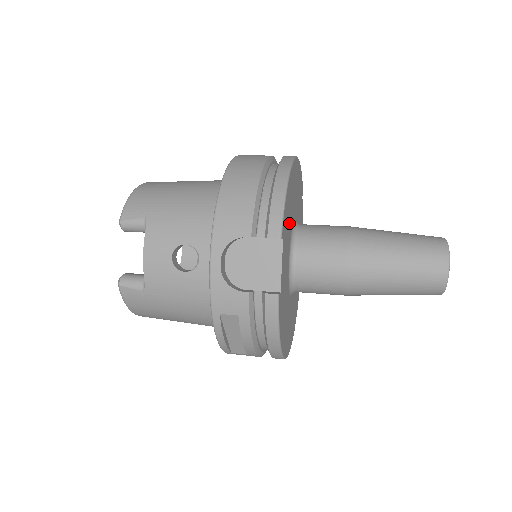
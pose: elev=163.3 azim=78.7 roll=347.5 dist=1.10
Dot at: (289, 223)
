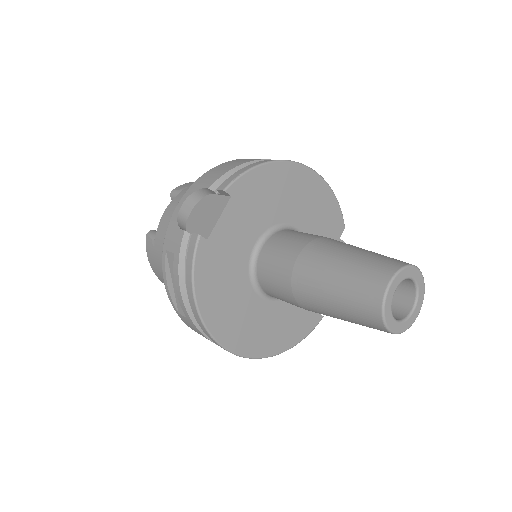
Dot at: (265, 207)
